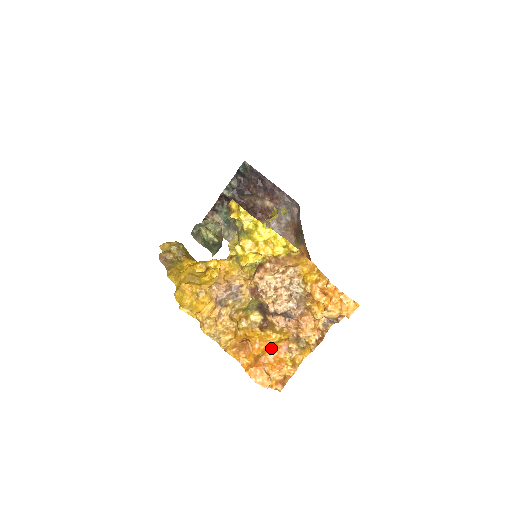
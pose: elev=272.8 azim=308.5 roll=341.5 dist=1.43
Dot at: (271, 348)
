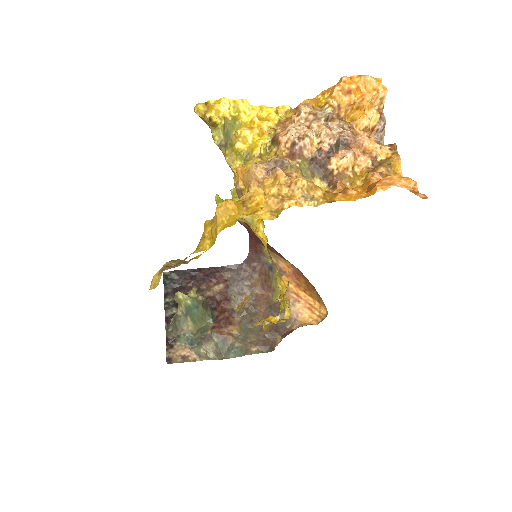
Dot at: (367, 181)
